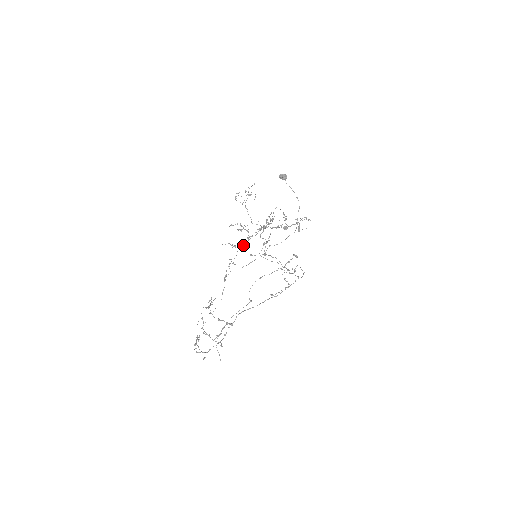
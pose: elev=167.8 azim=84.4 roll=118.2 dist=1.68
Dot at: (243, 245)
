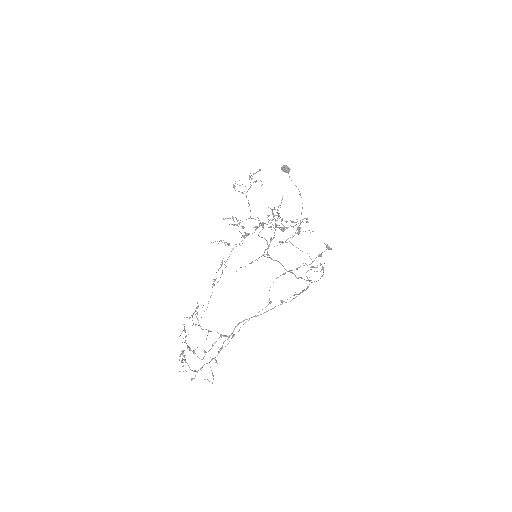
Dot at: occluded
